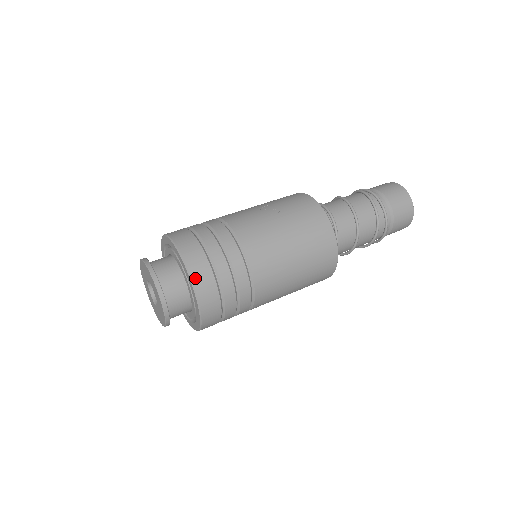
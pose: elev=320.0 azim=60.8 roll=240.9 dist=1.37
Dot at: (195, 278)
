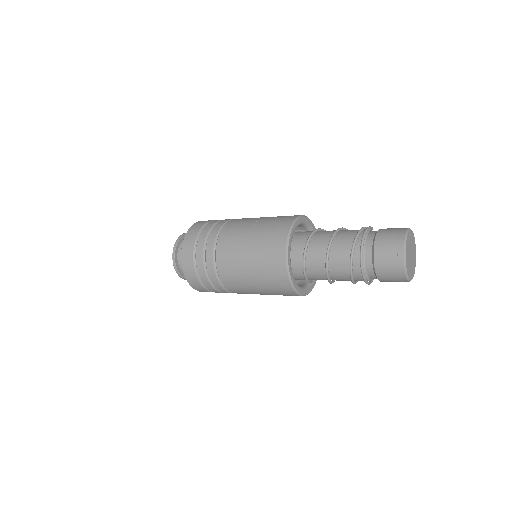
Dot at: (183, 259)
